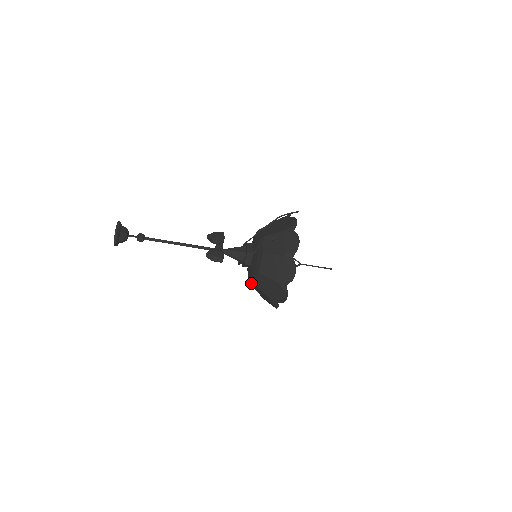
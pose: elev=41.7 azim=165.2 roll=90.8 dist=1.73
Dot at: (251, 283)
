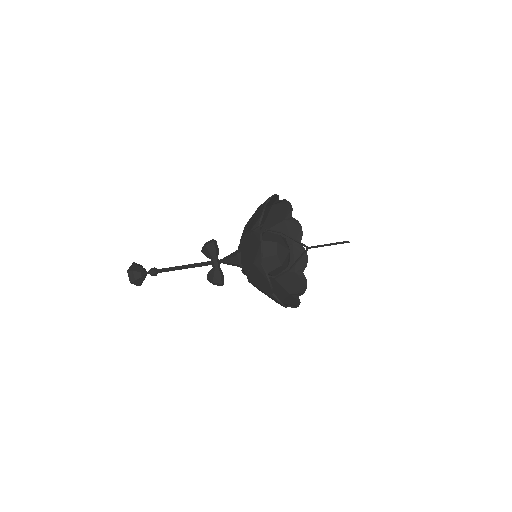
Dot at: occluded
